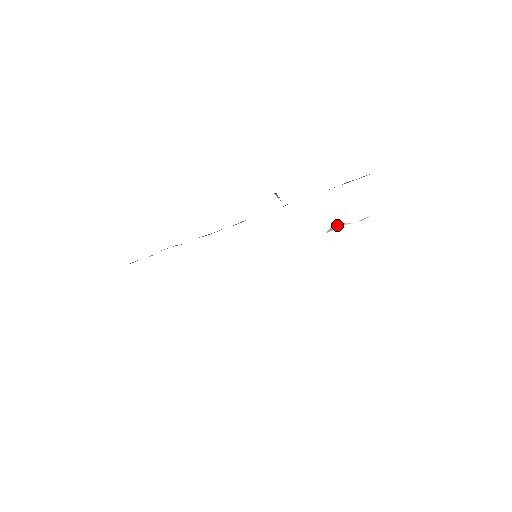
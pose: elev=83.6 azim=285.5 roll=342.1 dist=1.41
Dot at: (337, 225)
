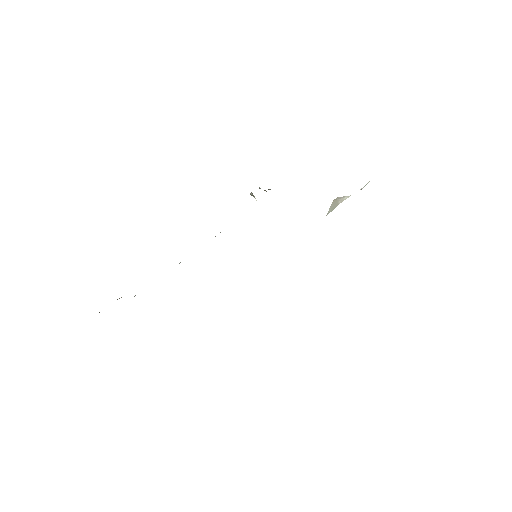
Dot at: (336, 202)
